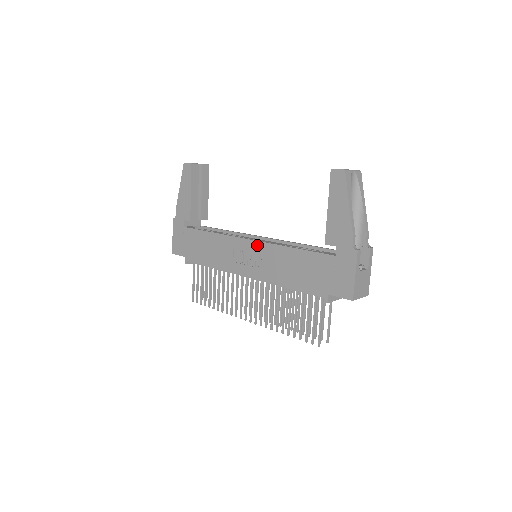
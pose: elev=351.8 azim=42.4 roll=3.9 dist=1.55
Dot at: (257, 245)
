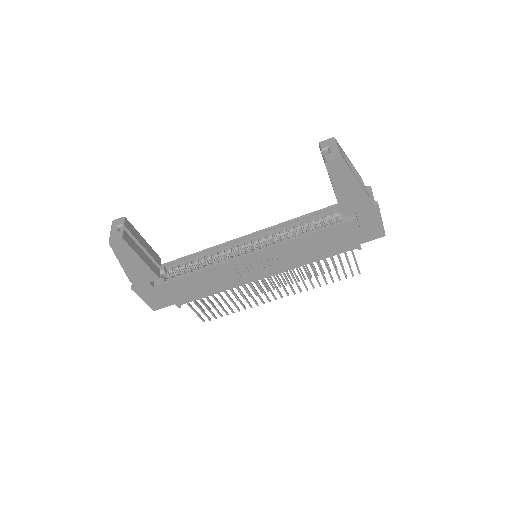
Dot at: (265, 253)
